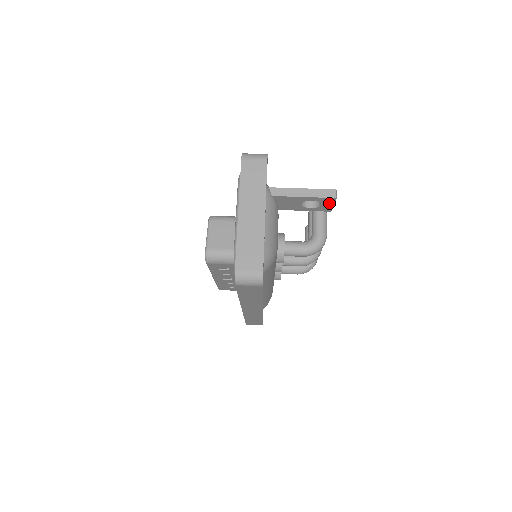
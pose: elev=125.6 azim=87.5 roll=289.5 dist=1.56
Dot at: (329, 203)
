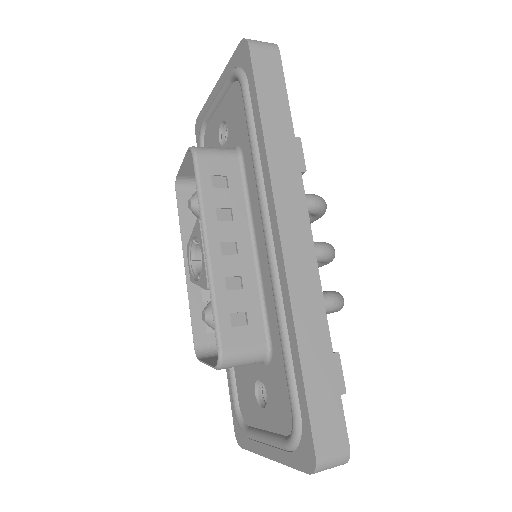
Dot at: (298, 151)
